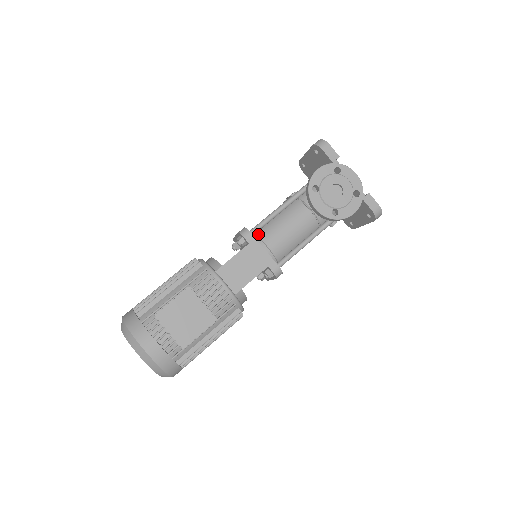
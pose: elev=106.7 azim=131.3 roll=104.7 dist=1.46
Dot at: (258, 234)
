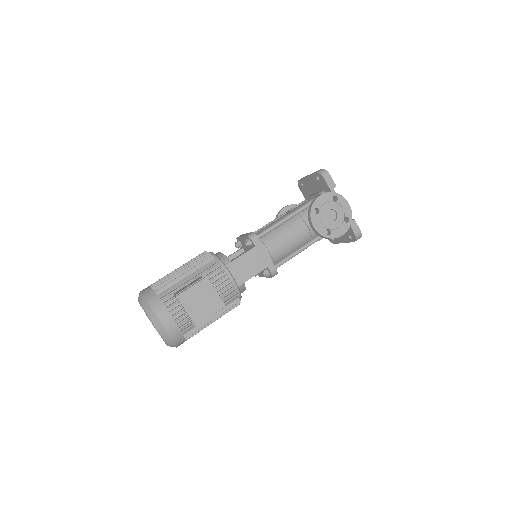
Dot at: (262, 239)
